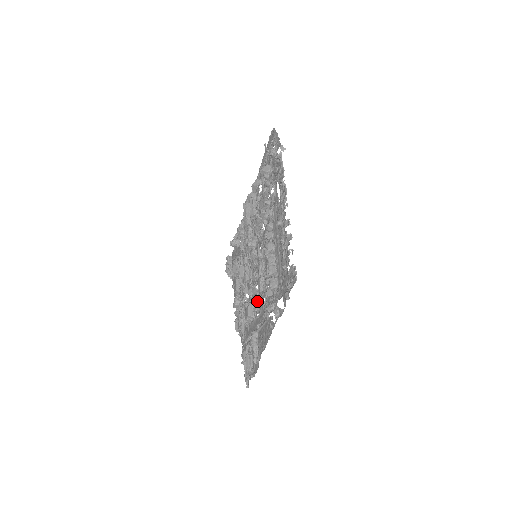
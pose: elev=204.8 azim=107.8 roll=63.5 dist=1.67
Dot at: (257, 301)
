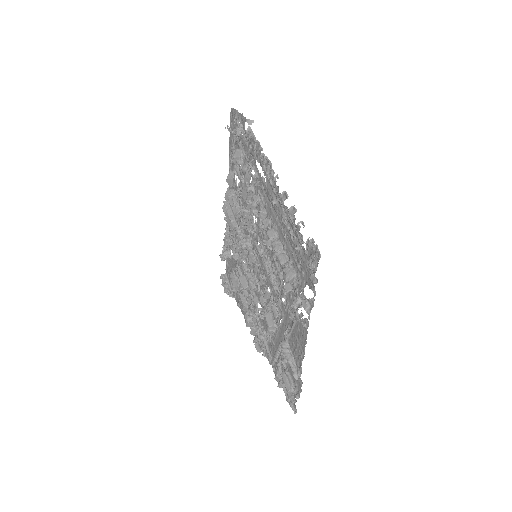
Dot at: (274, 305)
